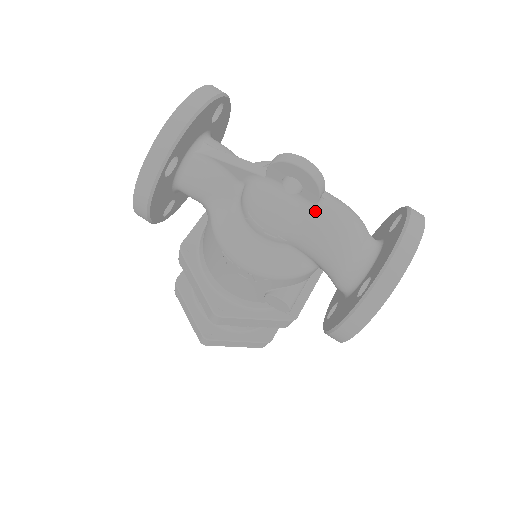
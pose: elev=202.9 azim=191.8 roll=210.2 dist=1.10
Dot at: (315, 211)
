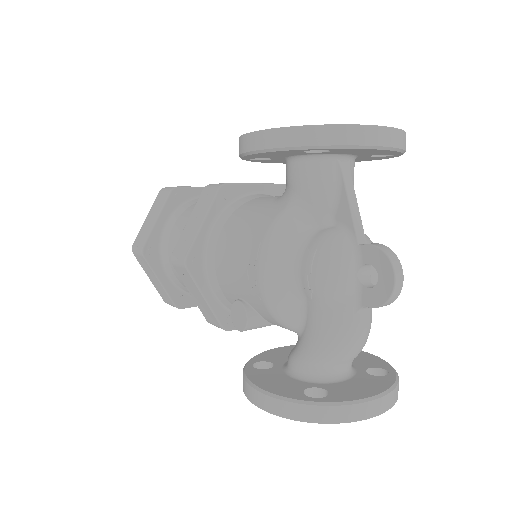
Dot at: (355, 308)
